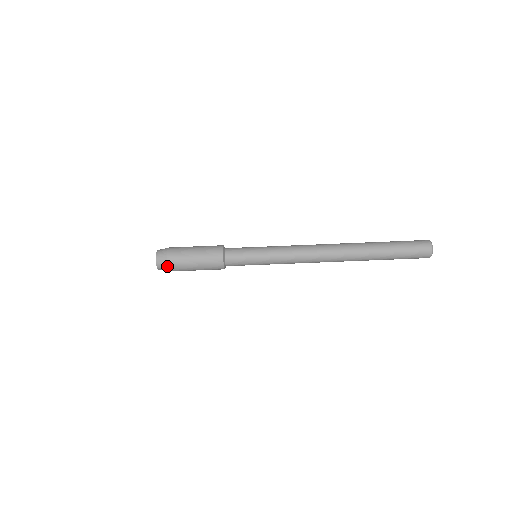
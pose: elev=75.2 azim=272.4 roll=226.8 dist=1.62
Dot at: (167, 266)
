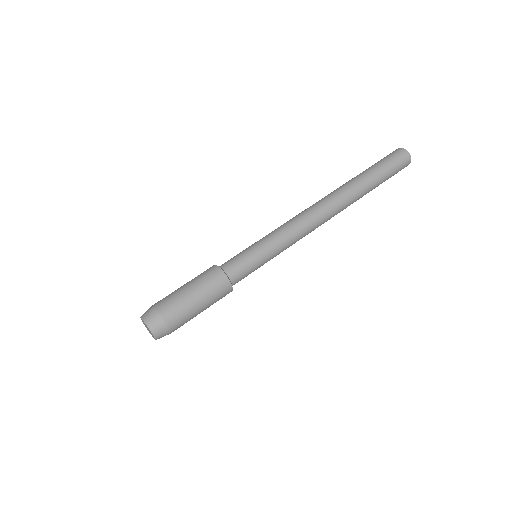
Dot at: (161, 318)
